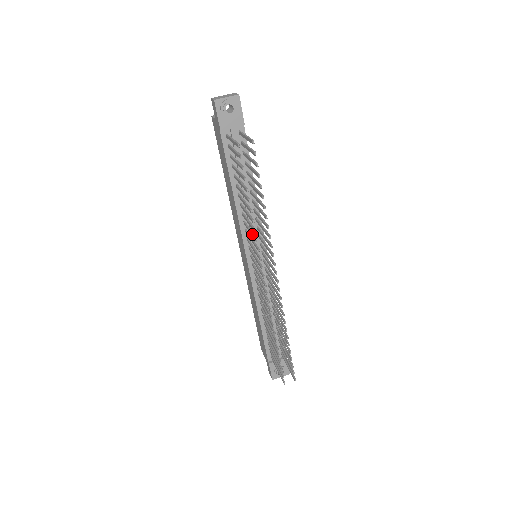
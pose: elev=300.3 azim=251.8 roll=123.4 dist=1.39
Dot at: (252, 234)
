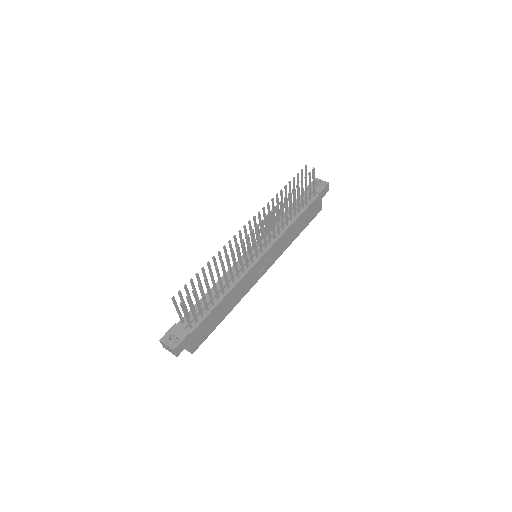
Dot at: (269, 209)
